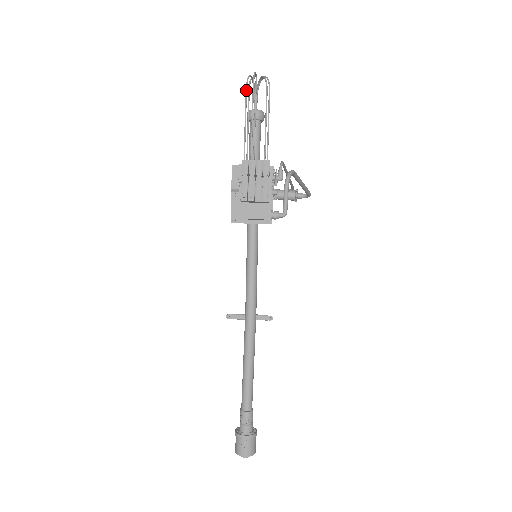
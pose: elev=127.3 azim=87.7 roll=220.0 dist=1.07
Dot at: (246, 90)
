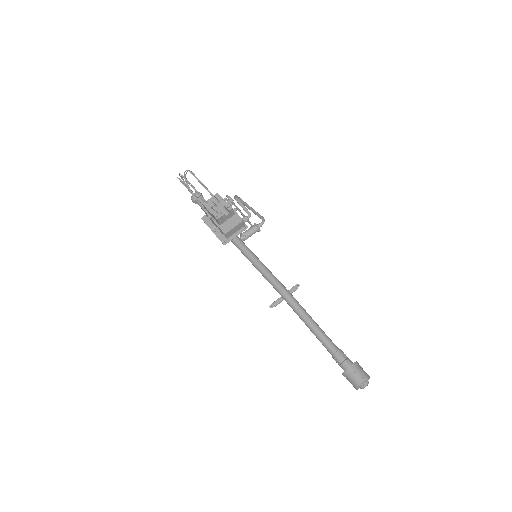
Dot at: (180, 180)
